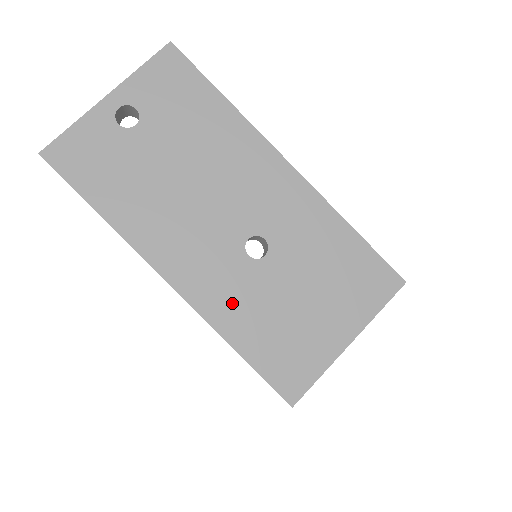
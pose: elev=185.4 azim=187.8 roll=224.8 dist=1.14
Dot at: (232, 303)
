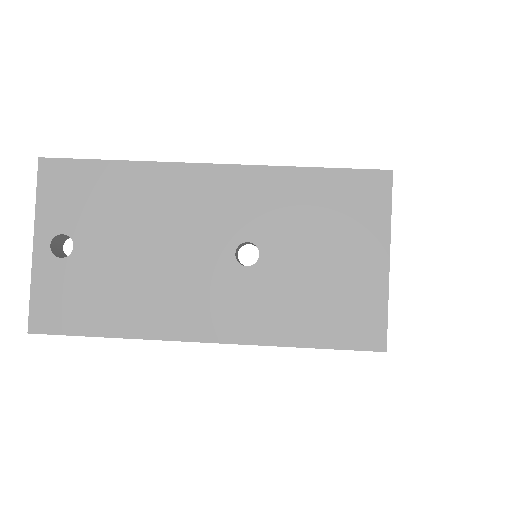
Dot at: (267, 314)
